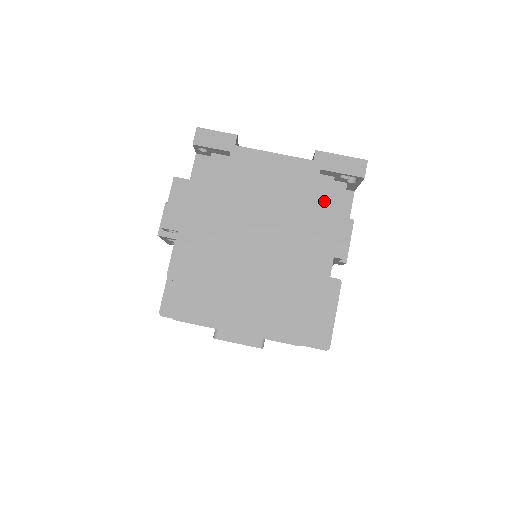
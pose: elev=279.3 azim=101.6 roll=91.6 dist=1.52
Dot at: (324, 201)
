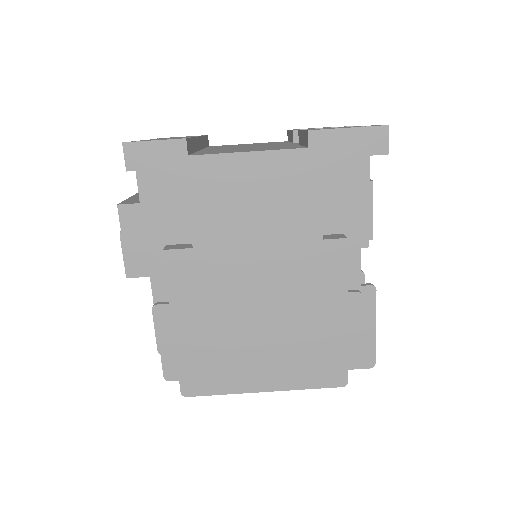
Dot at: (334, 196)
